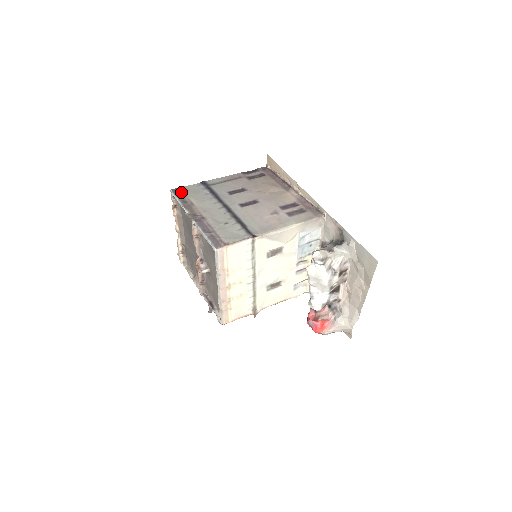
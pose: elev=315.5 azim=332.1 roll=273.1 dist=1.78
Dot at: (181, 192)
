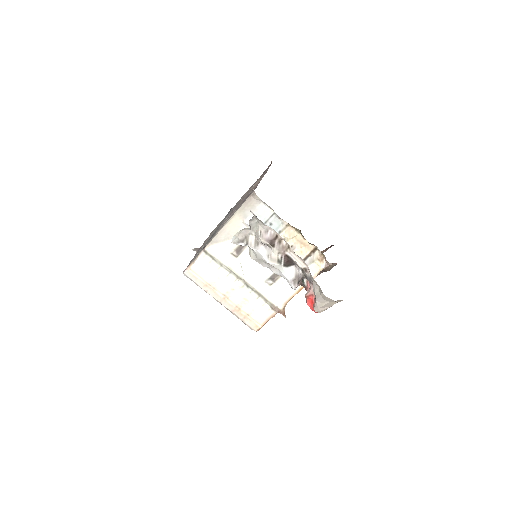
Dot at: occluded
